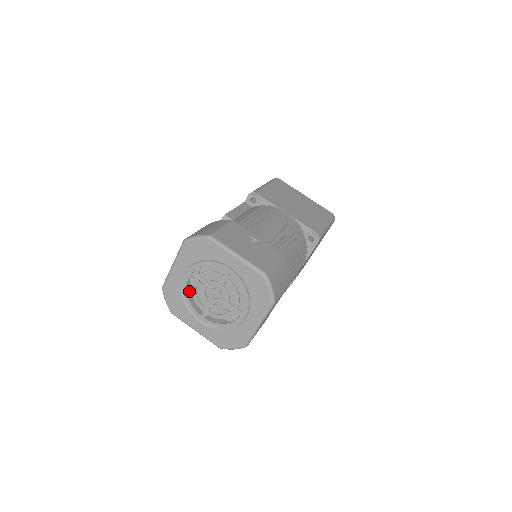
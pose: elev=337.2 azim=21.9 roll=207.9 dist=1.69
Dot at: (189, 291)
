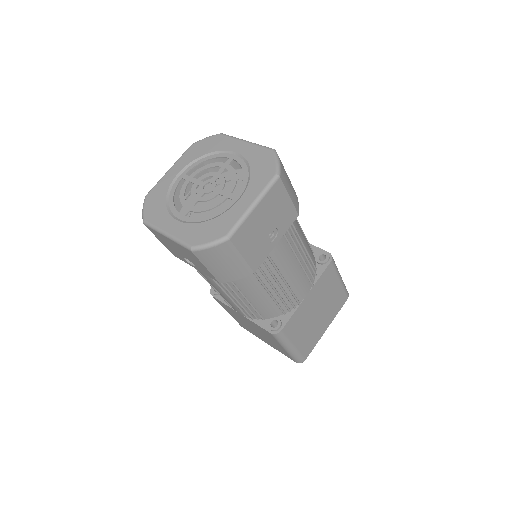
Dot at: occluded
